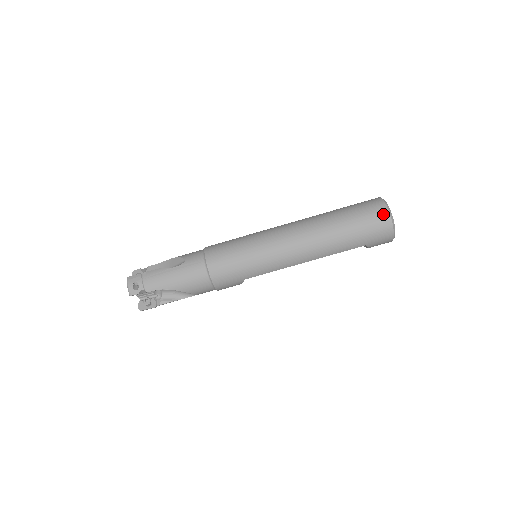
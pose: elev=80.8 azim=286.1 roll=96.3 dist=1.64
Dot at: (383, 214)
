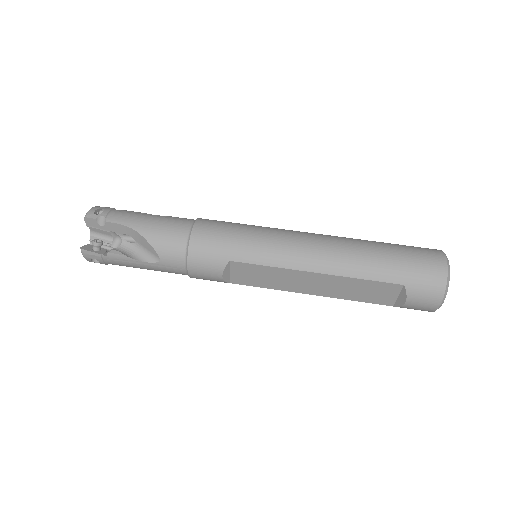
Dot at: (437, 254)
